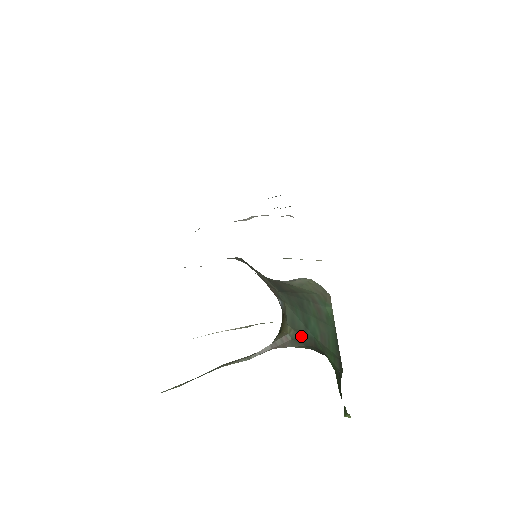
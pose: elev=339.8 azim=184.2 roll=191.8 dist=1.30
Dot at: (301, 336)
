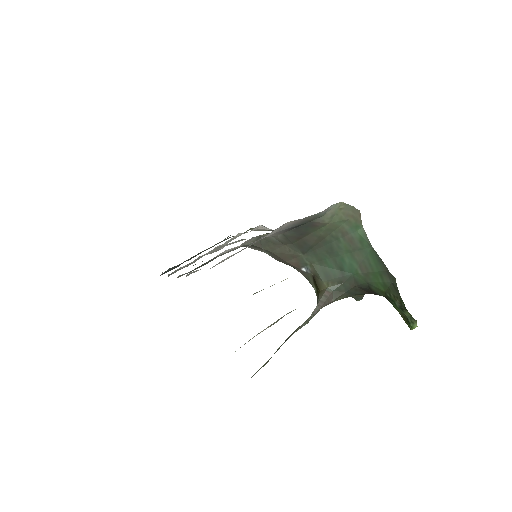
Dot at: (340, 283)
